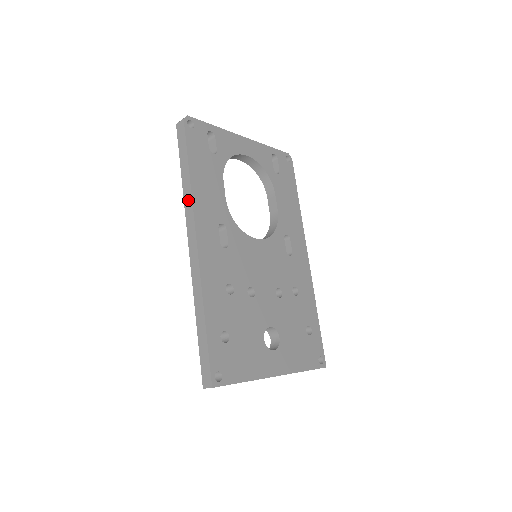
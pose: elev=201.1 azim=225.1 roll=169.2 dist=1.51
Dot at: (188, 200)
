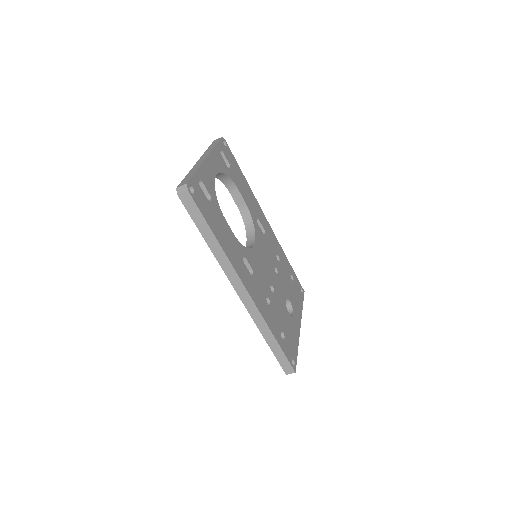
Dot at: (223, 261)
